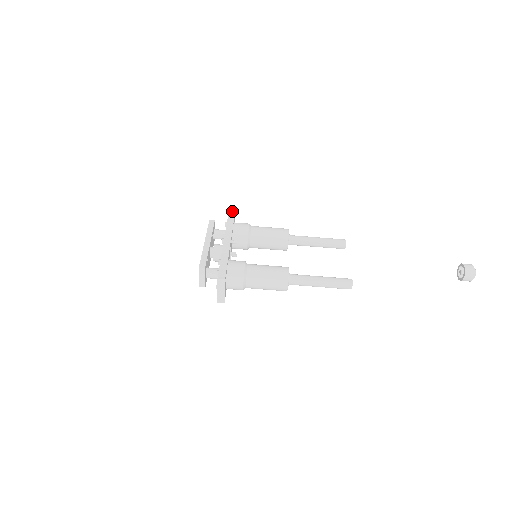
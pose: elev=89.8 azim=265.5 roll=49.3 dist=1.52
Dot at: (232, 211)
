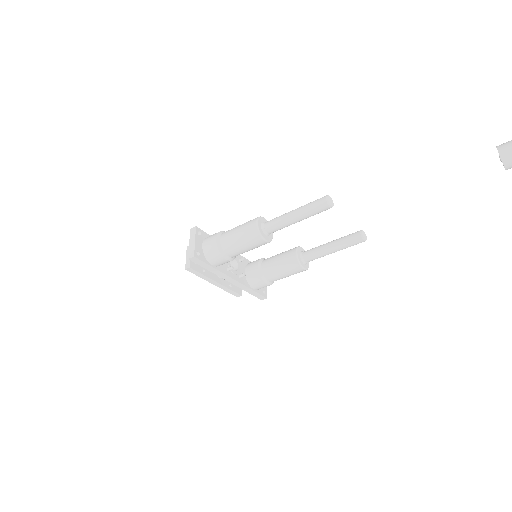
Dot at: (192, 259)
